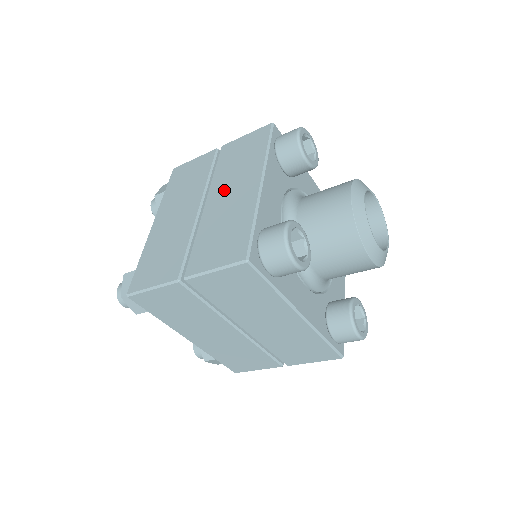
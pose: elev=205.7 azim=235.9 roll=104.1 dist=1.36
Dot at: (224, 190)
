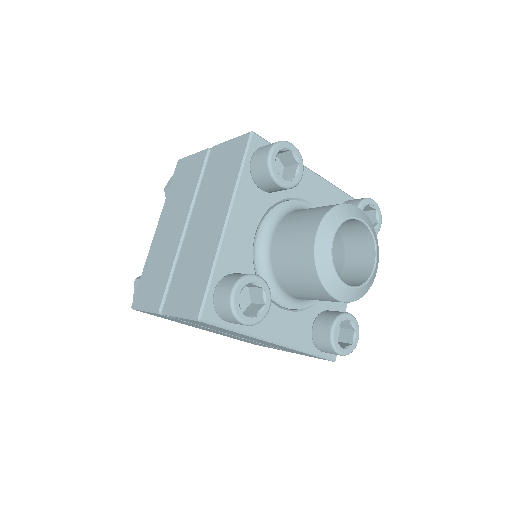
Dot at: (202, 215)
